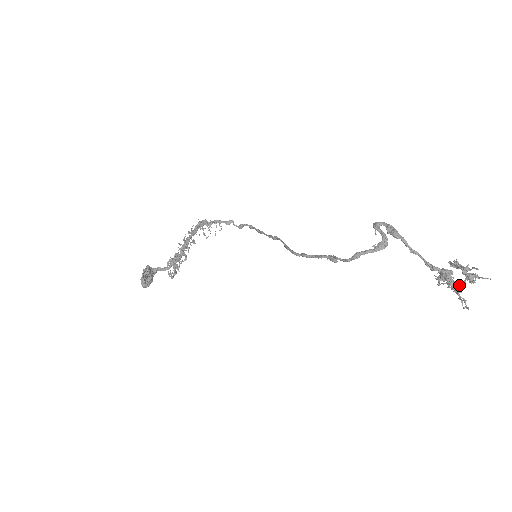
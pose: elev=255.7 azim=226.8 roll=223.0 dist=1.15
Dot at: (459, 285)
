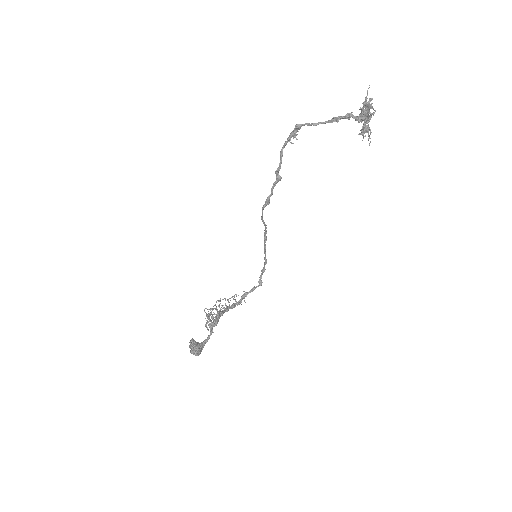
Dot at: (361, 111)
